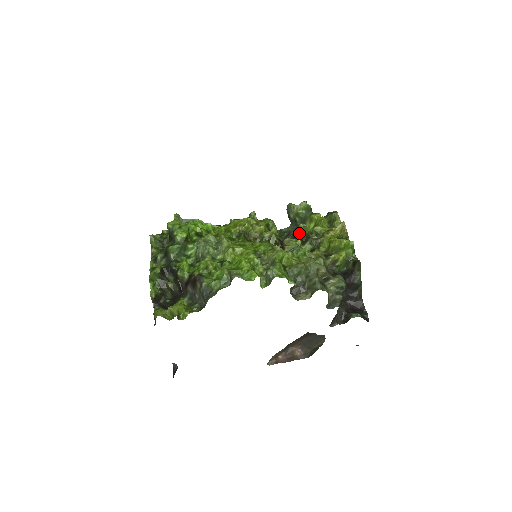
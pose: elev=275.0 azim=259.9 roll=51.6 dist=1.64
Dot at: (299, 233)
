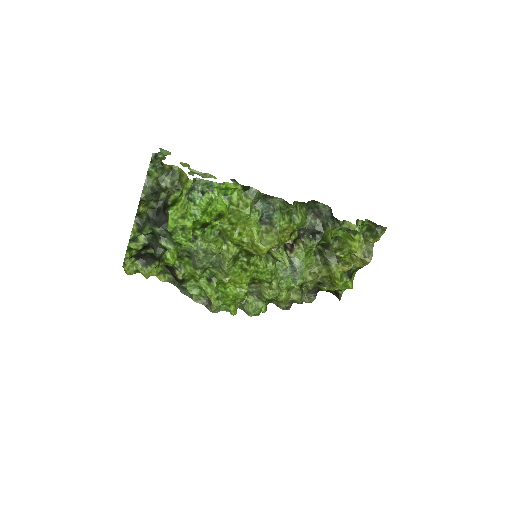
Dot at: (323, 239)
